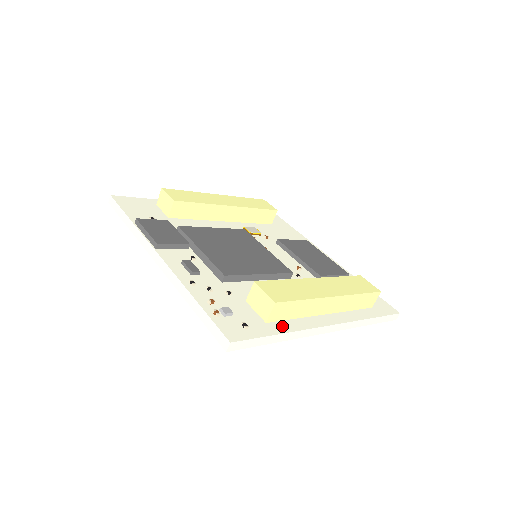
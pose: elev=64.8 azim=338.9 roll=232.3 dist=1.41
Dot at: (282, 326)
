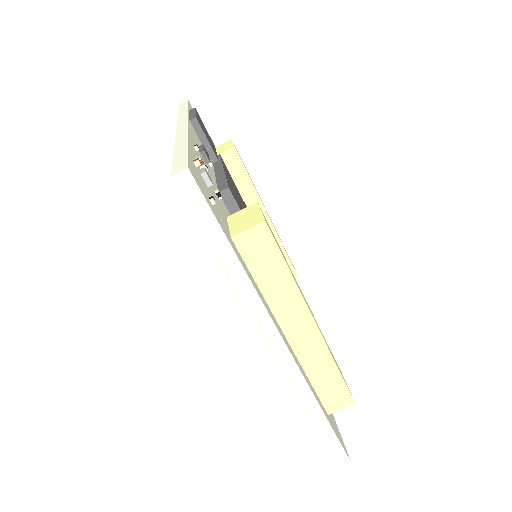
Dot at: (243, 262)
